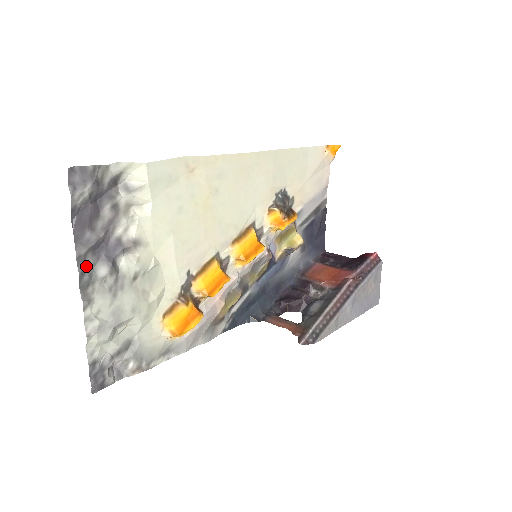
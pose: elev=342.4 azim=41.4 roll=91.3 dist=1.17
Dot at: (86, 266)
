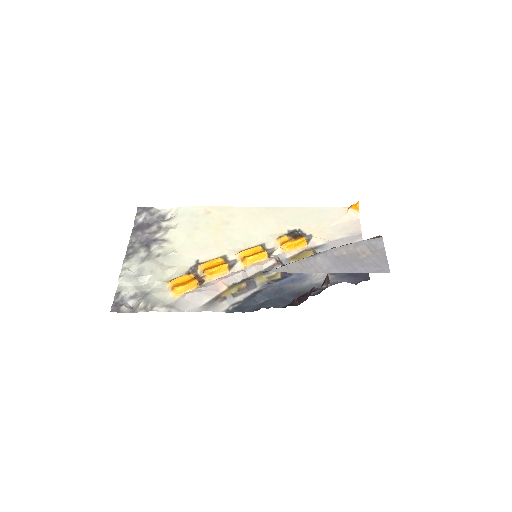
Dot at: (134, 246)
